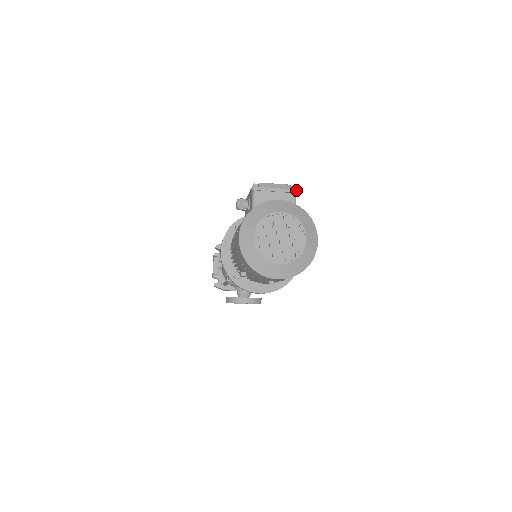
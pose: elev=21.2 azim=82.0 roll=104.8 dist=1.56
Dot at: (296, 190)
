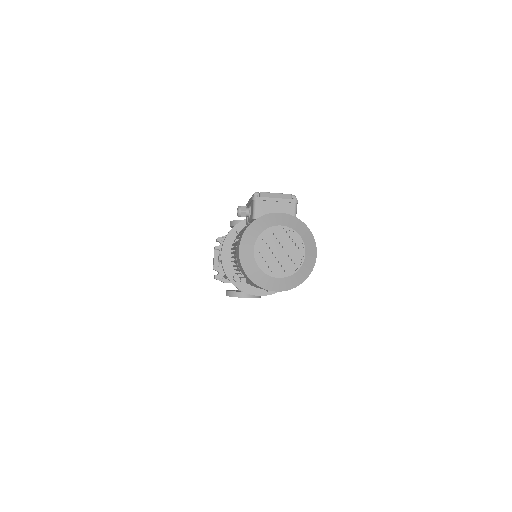
Dot at: (297, 200)
